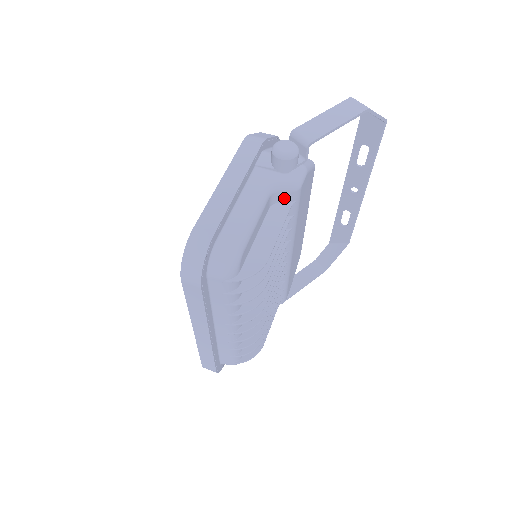
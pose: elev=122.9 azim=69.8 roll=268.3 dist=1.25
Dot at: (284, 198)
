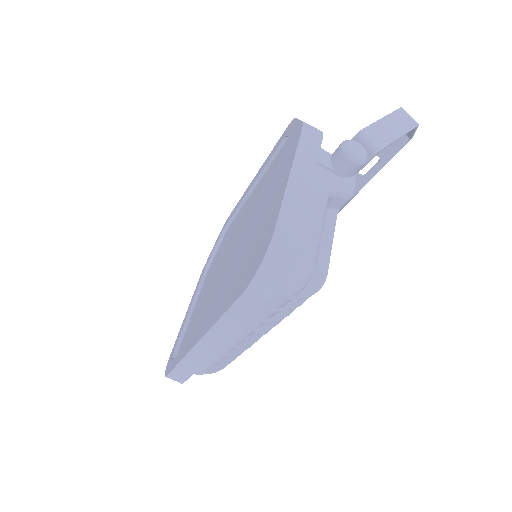
Dot at: (334, 204)
